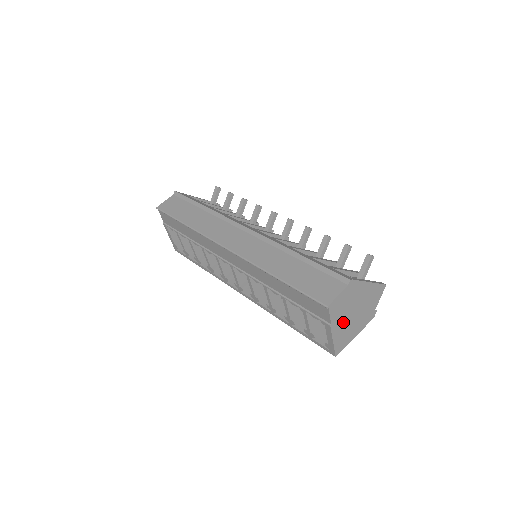
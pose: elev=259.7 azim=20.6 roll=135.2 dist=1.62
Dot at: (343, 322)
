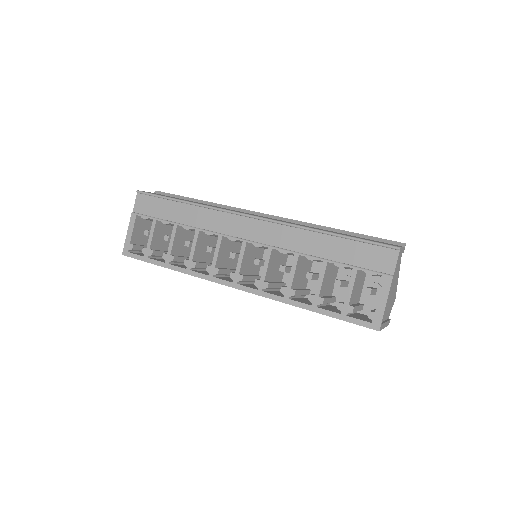
Dot at: occluded
